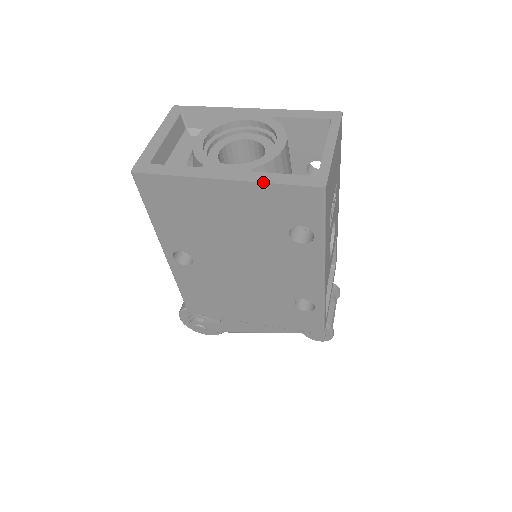
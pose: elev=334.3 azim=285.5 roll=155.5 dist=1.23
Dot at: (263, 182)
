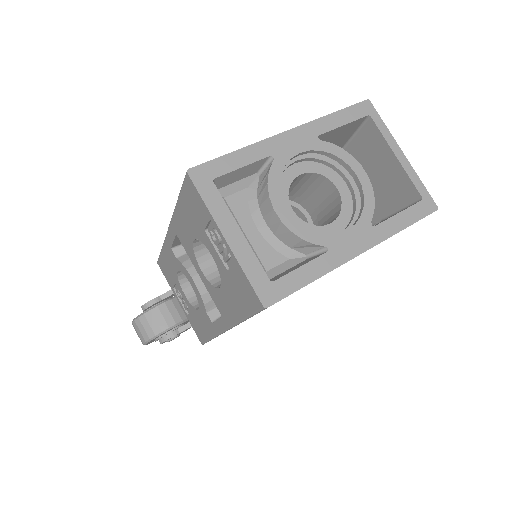
Dot at: occluded
